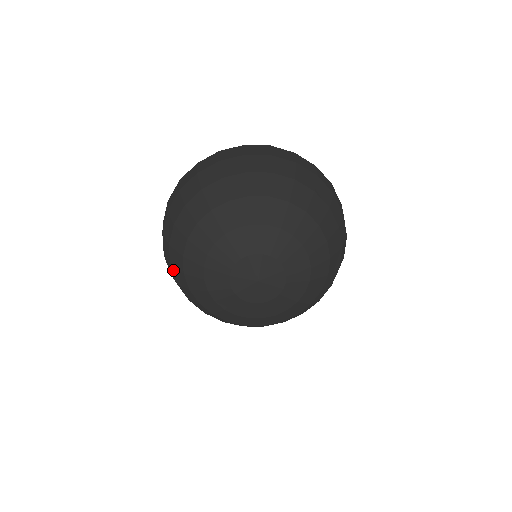
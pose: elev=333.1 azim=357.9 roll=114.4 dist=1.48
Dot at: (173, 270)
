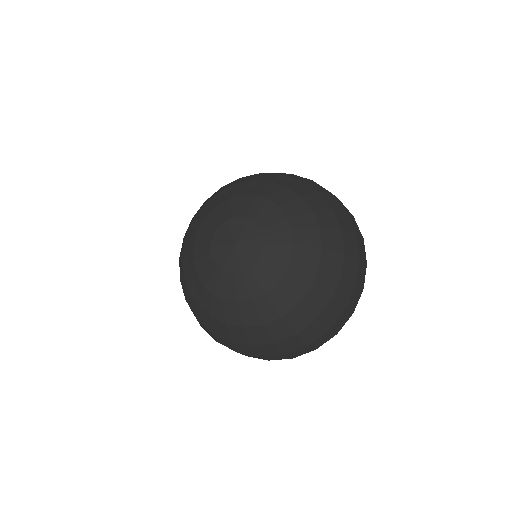
Dot at: (214, 332)
